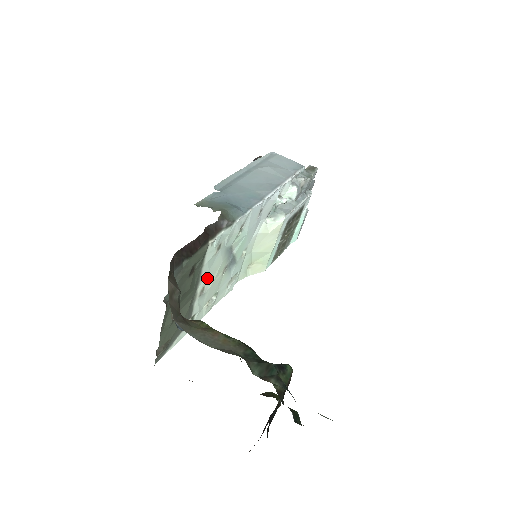
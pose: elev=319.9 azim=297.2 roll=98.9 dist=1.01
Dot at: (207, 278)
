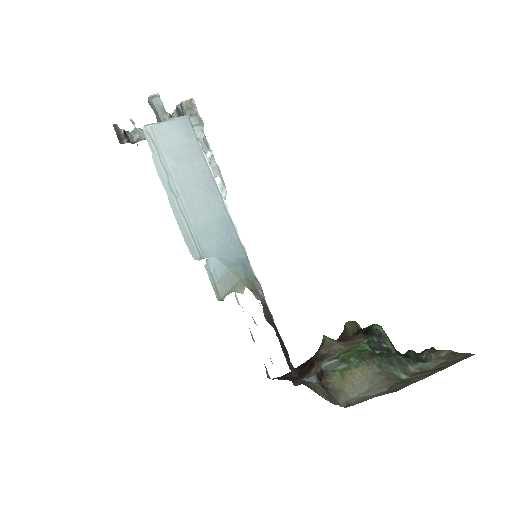
Dot at: occluded
